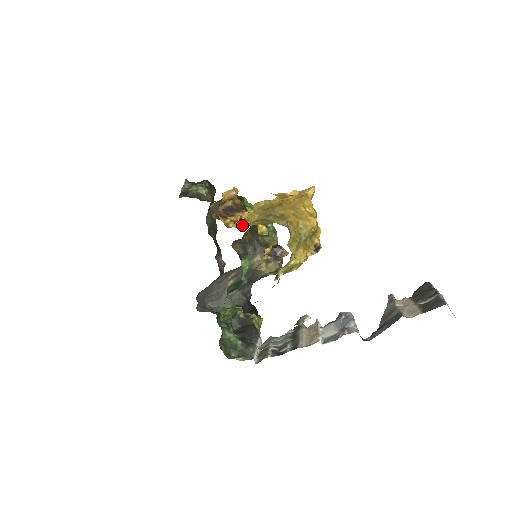
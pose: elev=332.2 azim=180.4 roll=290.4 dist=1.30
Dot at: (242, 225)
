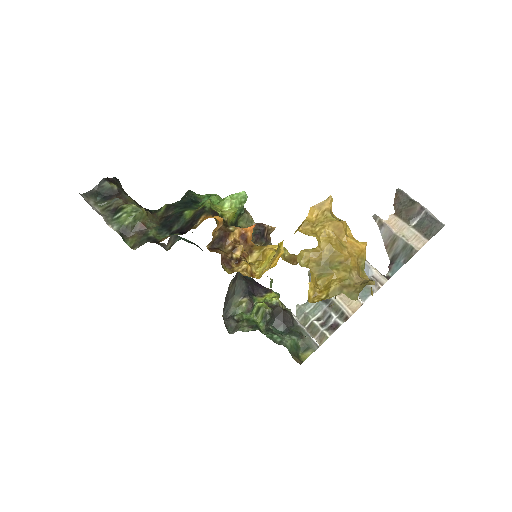
Dot at: (252, 254)
